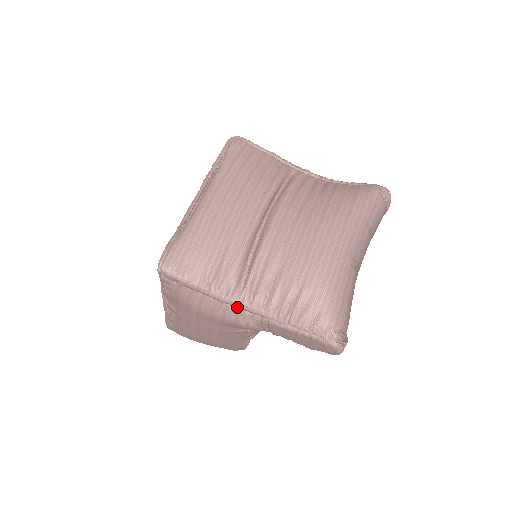
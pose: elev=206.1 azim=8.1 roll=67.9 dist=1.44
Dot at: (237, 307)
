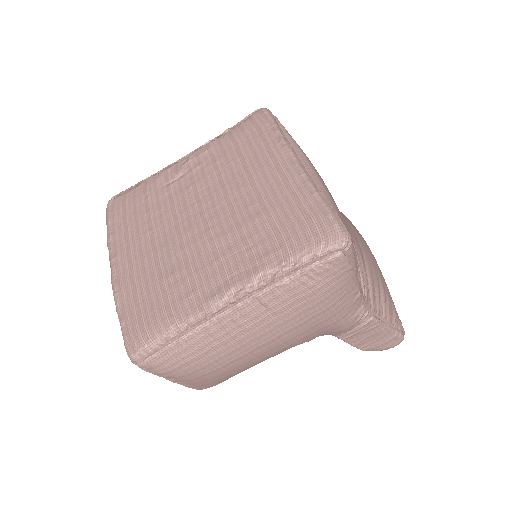
Dot at: (362, 301)
